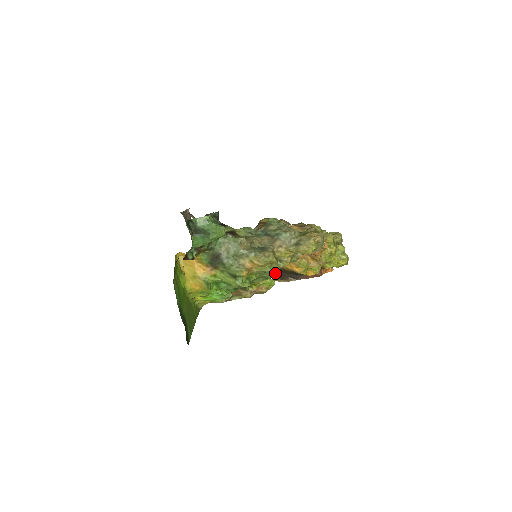
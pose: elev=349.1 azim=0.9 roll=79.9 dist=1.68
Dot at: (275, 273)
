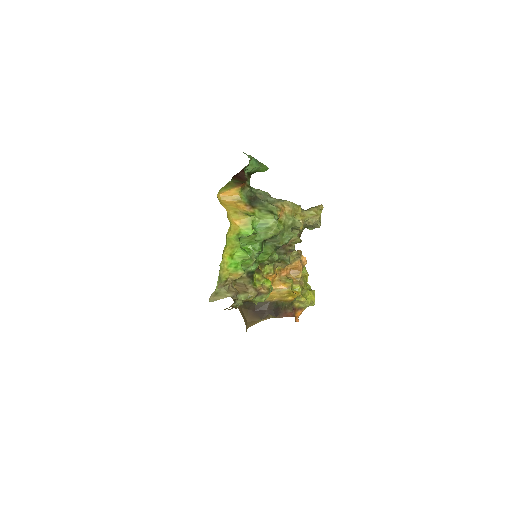
Dot at: (252, 317)
